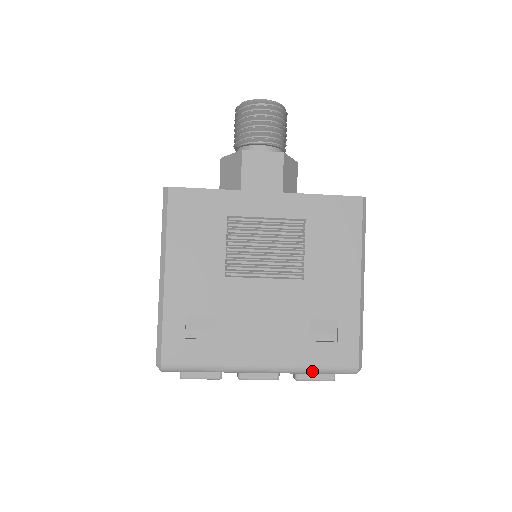
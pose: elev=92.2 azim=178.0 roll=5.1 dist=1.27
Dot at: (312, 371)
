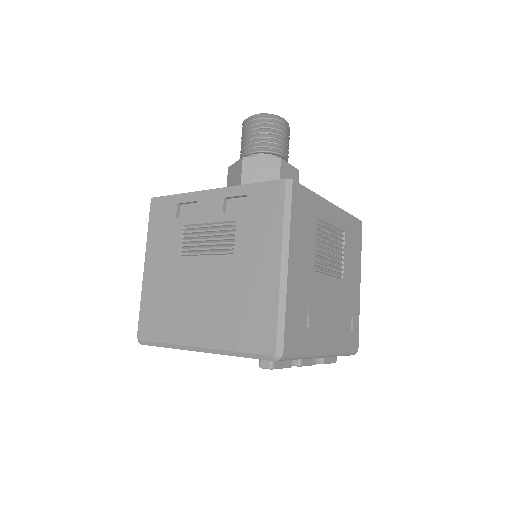
Dot at: (342, 353)
